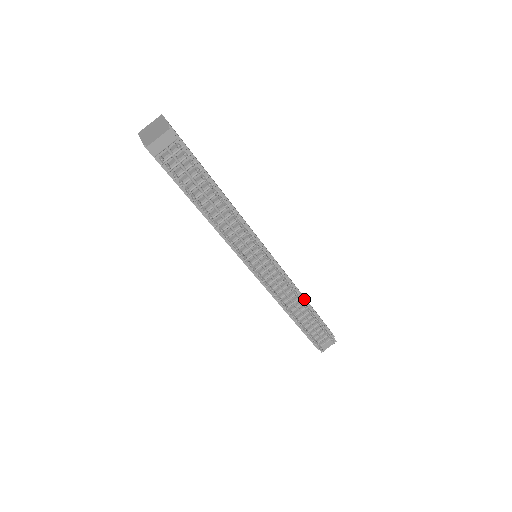
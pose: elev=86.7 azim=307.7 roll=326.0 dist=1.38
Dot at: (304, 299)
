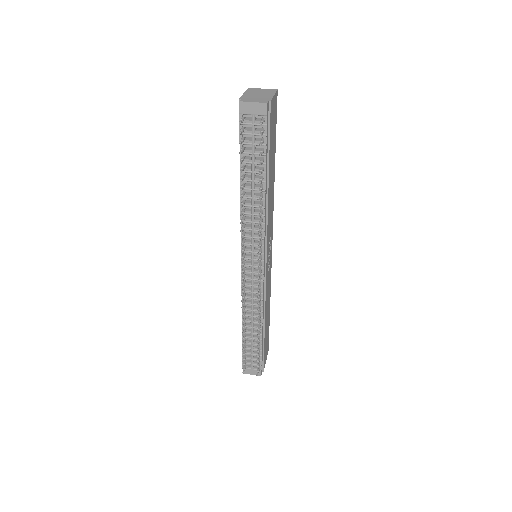
Dot at: (264, 321)
